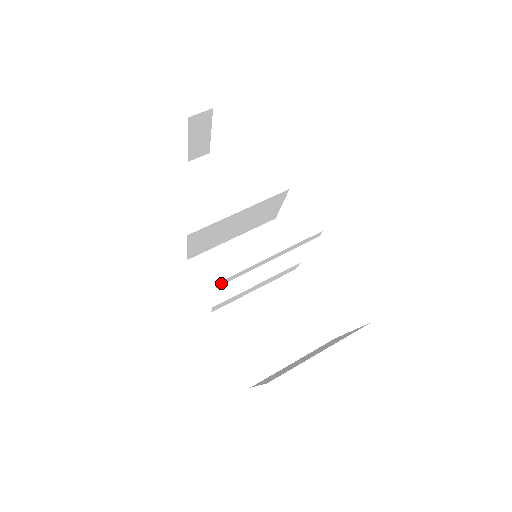
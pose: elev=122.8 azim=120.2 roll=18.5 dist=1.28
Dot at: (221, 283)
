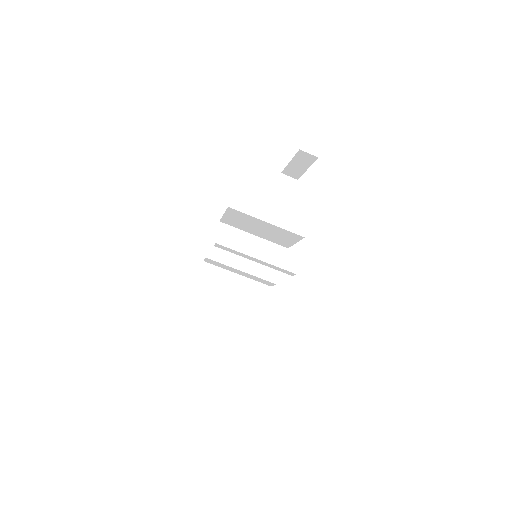
Dot at: (218, 246)
